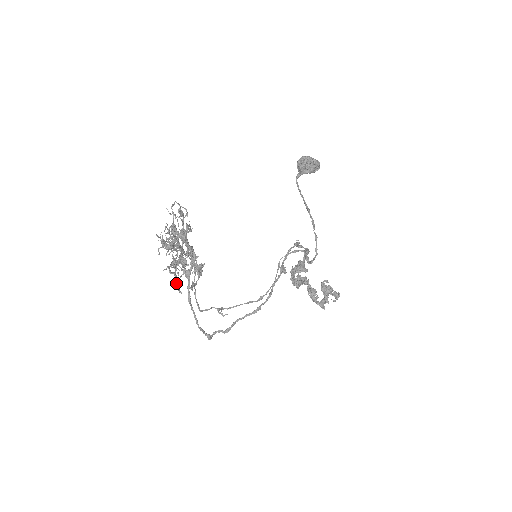
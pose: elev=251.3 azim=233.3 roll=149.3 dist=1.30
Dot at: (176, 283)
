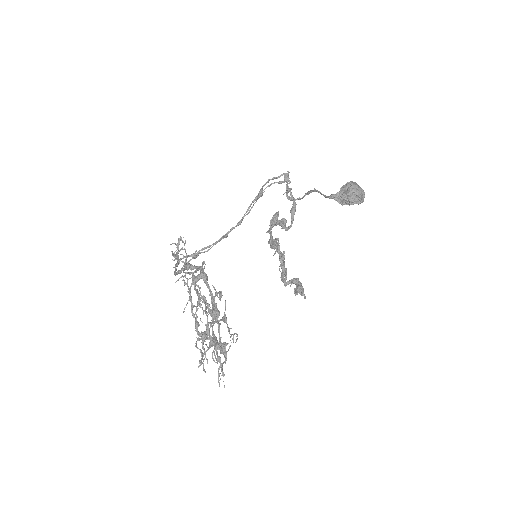
Dot at: occluded
